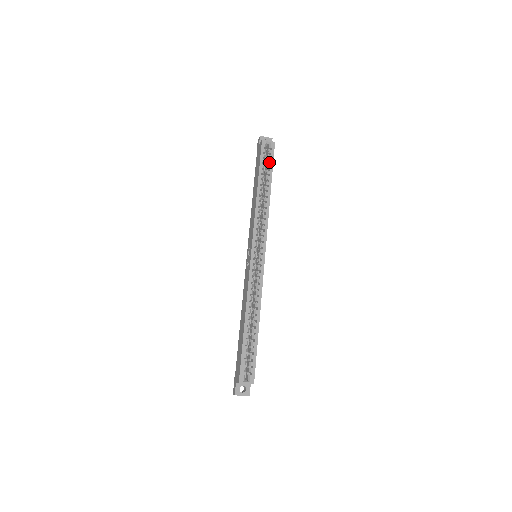
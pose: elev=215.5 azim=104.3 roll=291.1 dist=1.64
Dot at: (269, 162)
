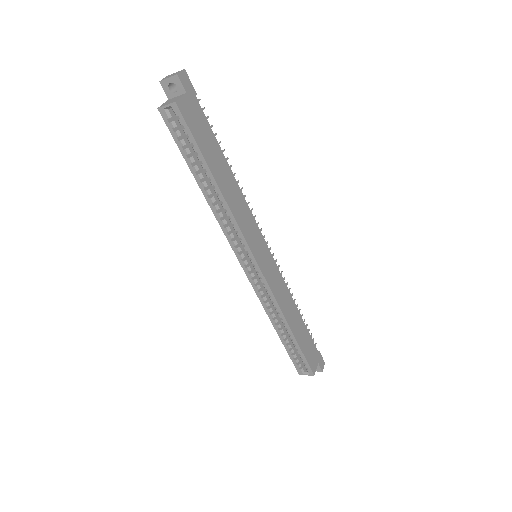
Dot at: (189, 142)
